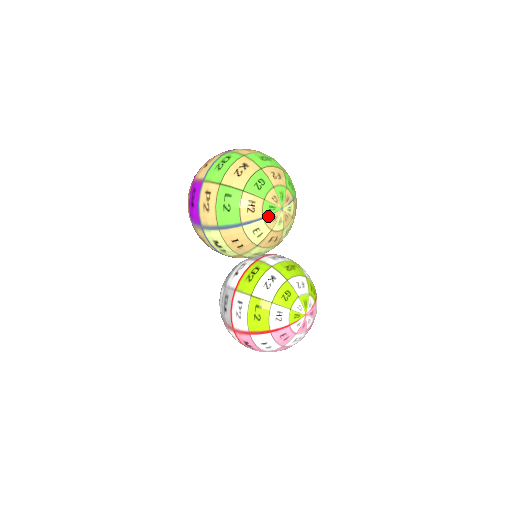
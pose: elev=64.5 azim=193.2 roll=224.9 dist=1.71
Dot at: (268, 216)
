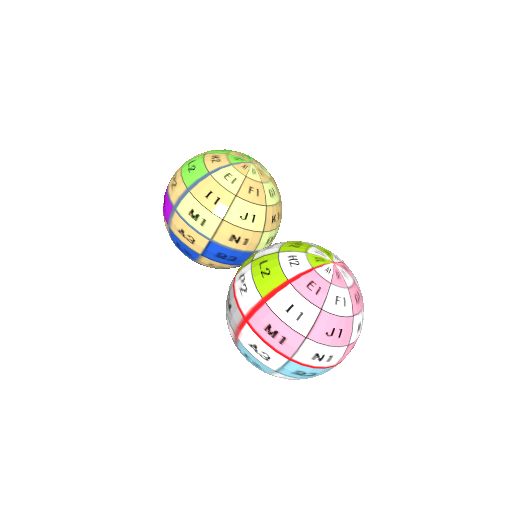
Dot at: (237, 164)
